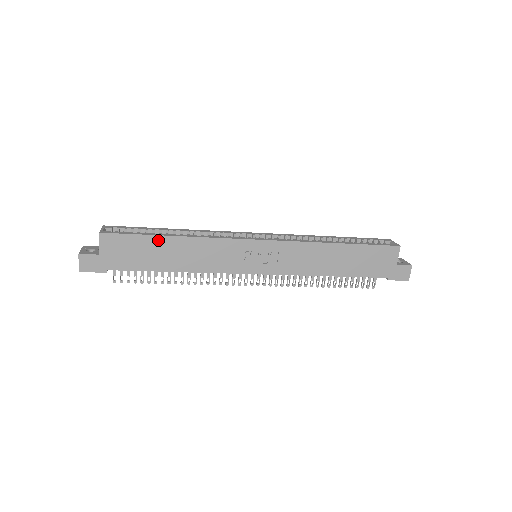
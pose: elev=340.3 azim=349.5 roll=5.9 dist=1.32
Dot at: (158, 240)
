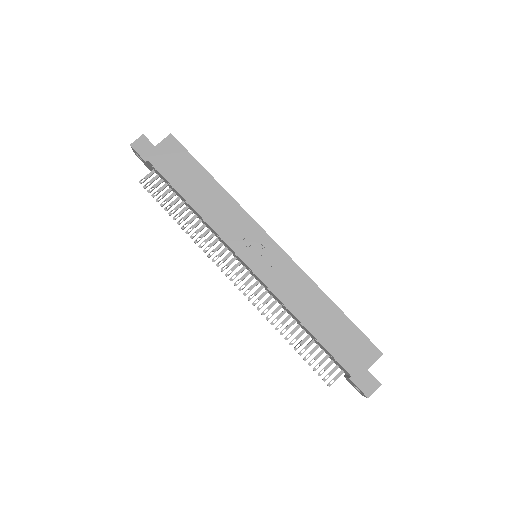
Dot at: (202, 172)
